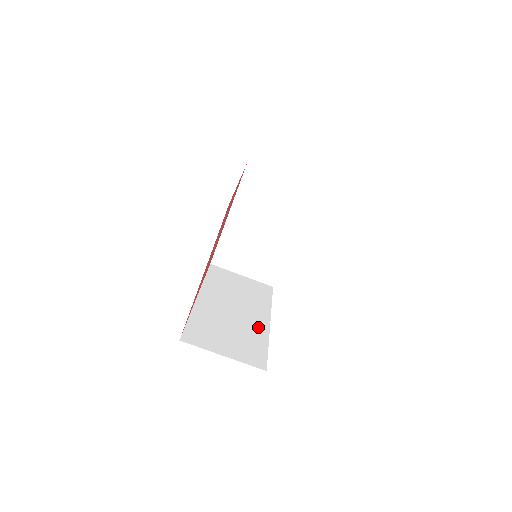
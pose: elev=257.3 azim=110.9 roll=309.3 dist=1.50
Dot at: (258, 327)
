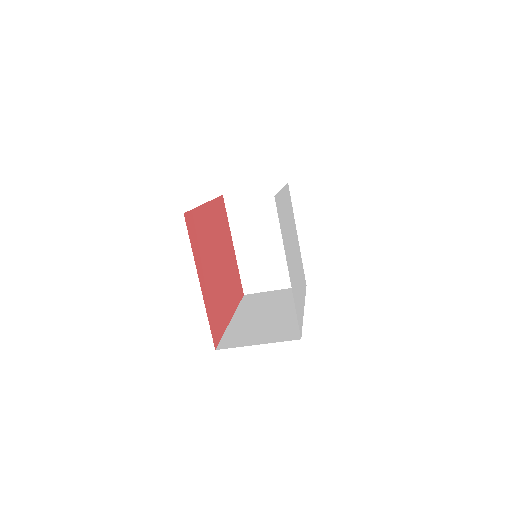
Dot at: (292, 315)
